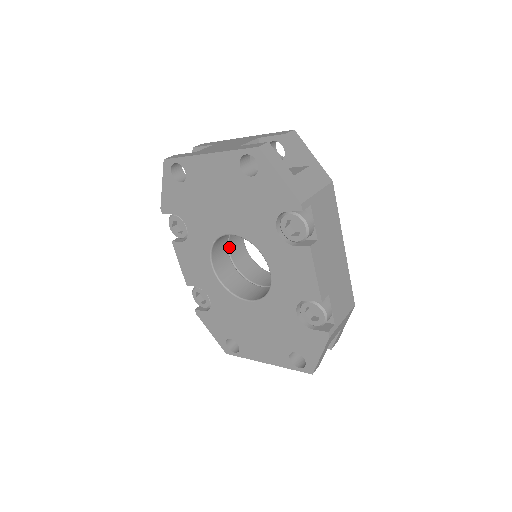
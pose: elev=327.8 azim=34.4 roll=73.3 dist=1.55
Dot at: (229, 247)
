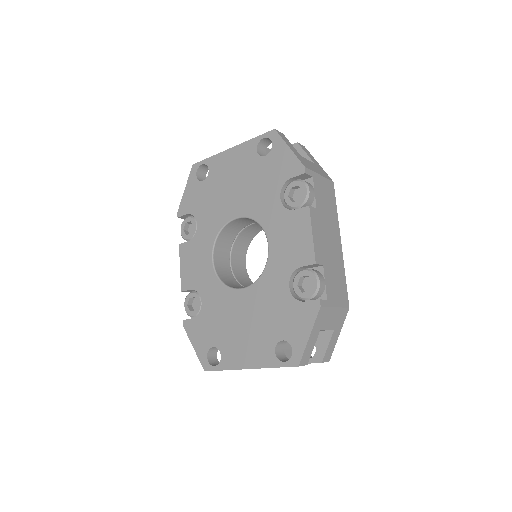
Dot at: (231, 255)
